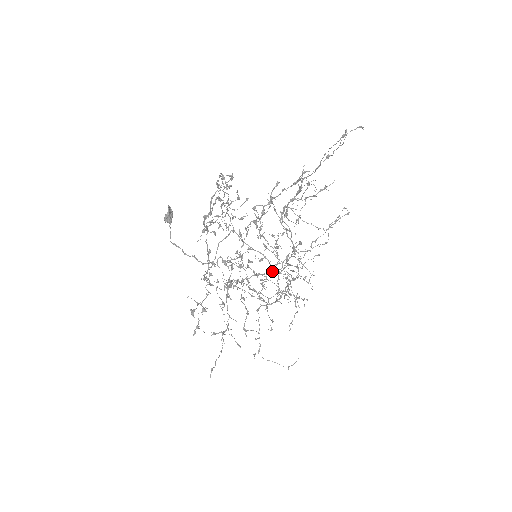
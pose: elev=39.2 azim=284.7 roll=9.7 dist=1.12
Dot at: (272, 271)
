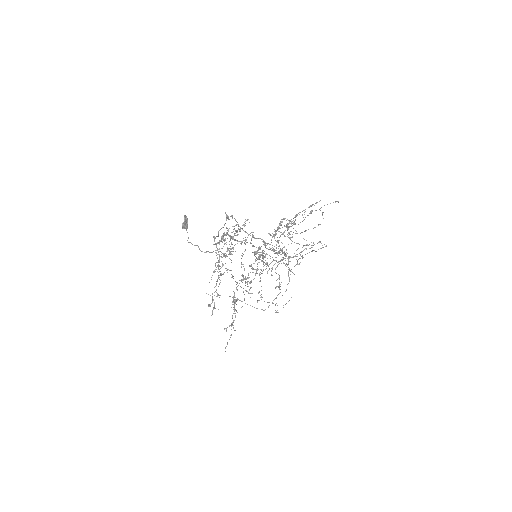
Dot at: occluded
